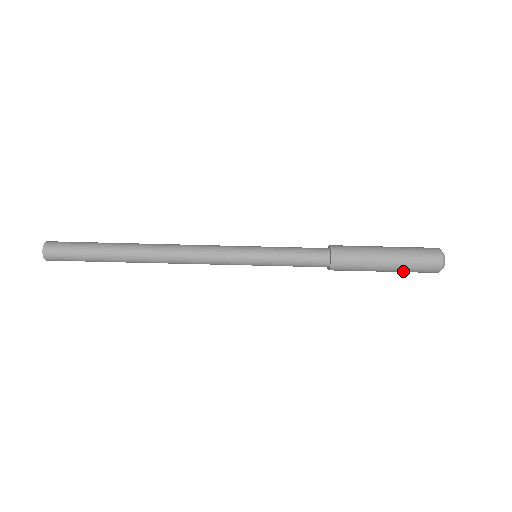
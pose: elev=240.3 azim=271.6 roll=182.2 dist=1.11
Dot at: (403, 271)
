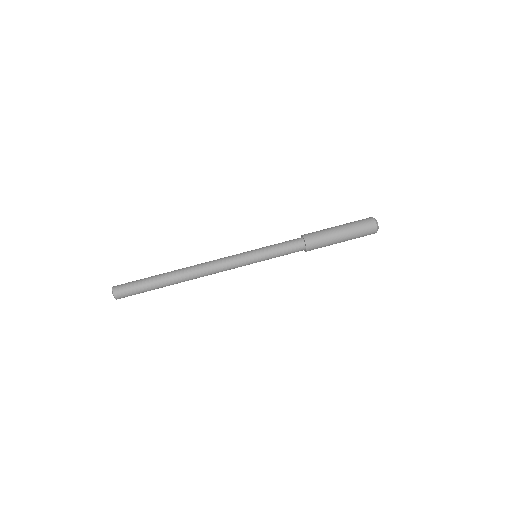
Dot at: (354, 238)
